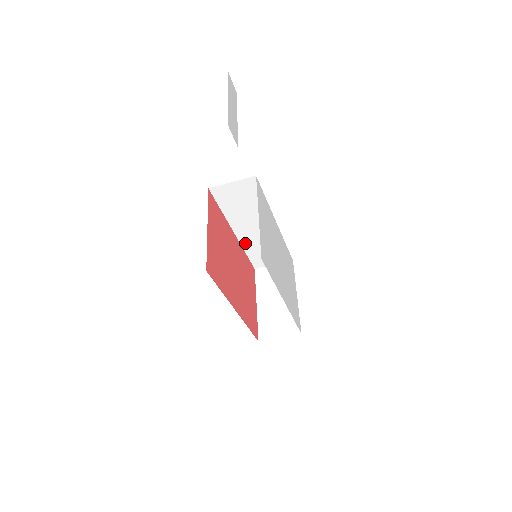
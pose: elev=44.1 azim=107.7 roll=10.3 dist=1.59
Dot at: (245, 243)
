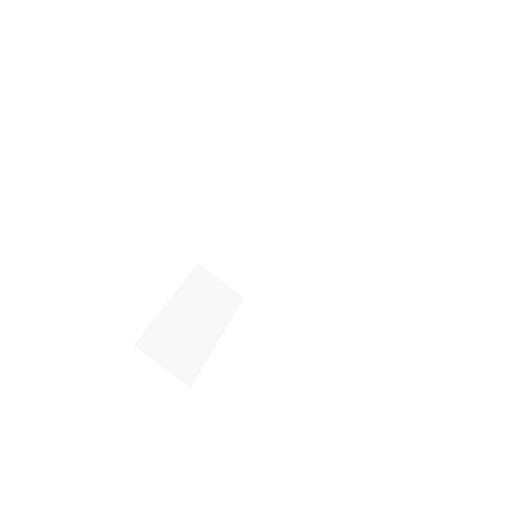
Dot at: (235, 229)
